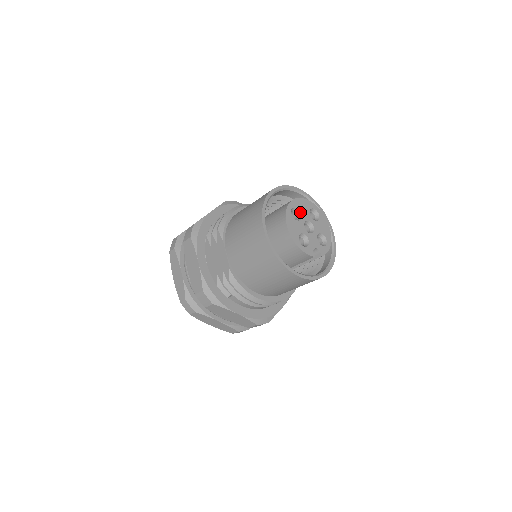
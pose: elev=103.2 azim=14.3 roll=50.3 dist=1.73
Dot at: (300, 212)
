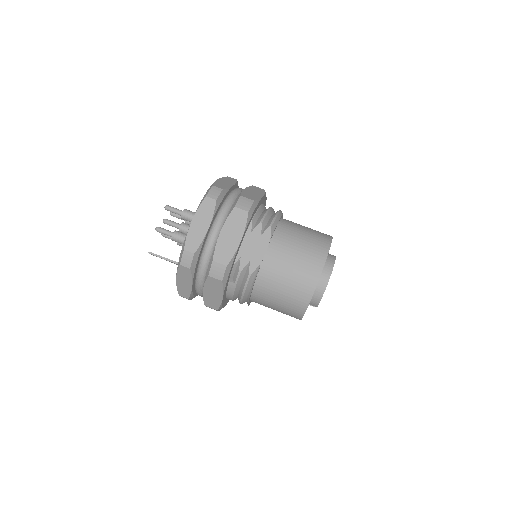
Dot at: occluded
